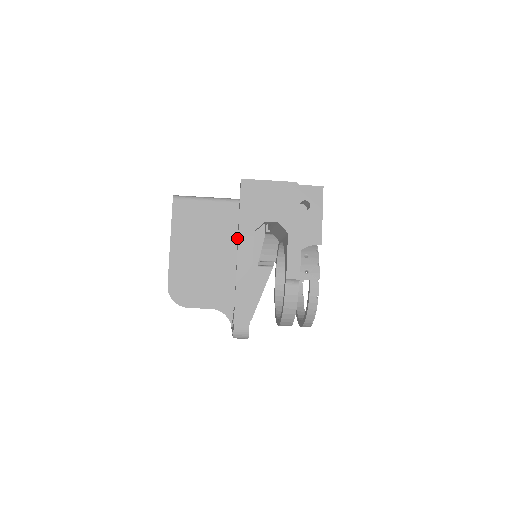
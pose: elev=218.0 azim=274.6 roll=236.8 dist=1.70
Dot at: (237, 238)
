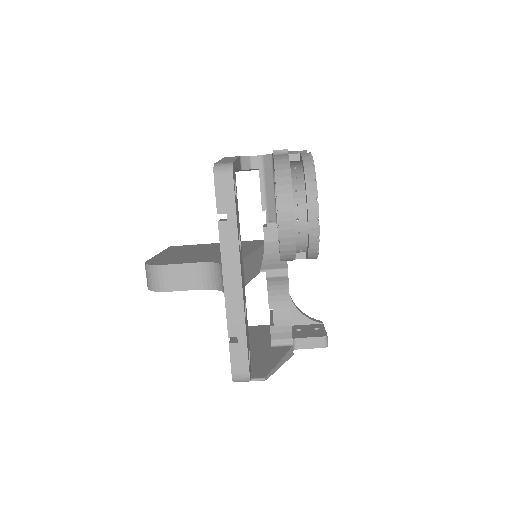
Dot at: occluded
